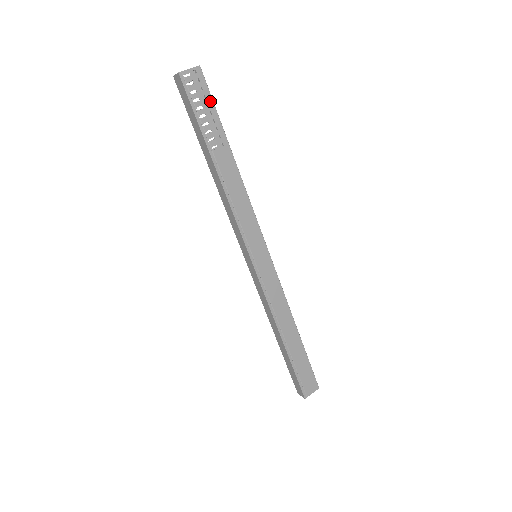
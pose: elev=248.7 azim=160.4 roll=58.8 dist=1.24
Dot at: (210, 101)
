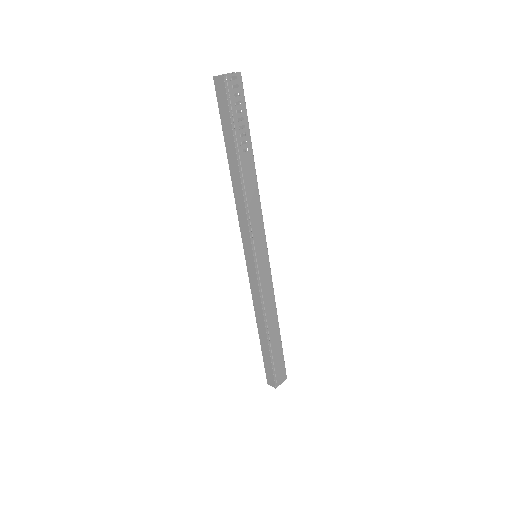
Dot at: (244, 107)
